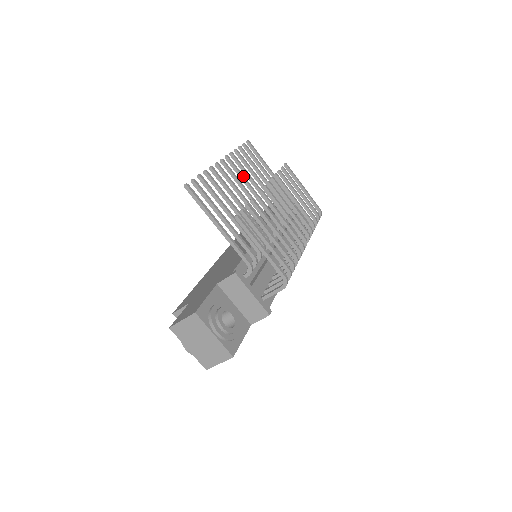
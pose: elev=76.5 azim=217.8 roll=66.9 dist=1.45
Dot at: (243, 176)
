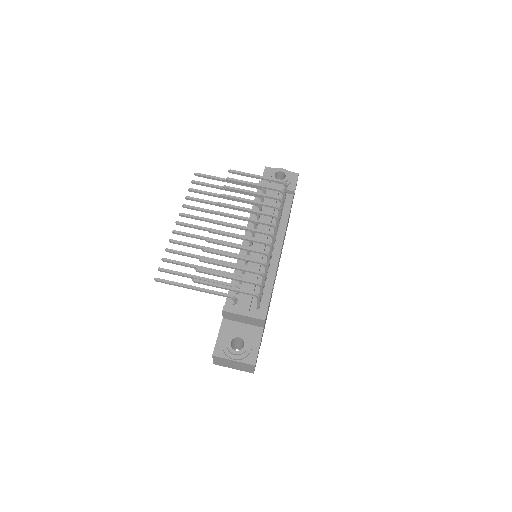
Dot at: (200, 218)
